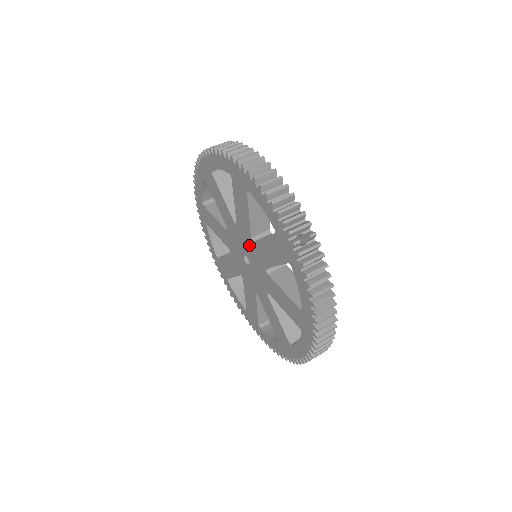
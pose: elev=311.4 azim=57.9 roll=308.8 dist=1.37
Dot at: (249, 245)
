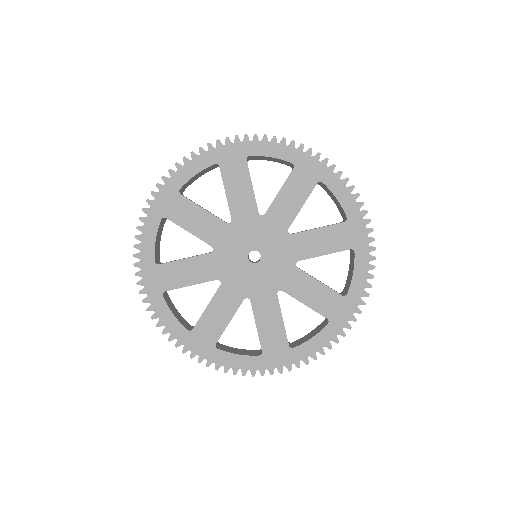
Dot at: (277, 237)
